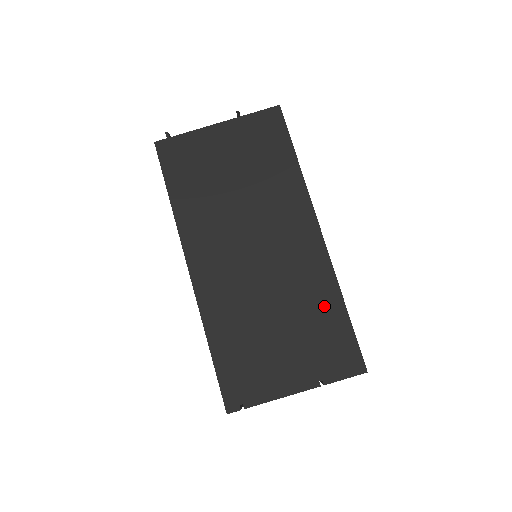
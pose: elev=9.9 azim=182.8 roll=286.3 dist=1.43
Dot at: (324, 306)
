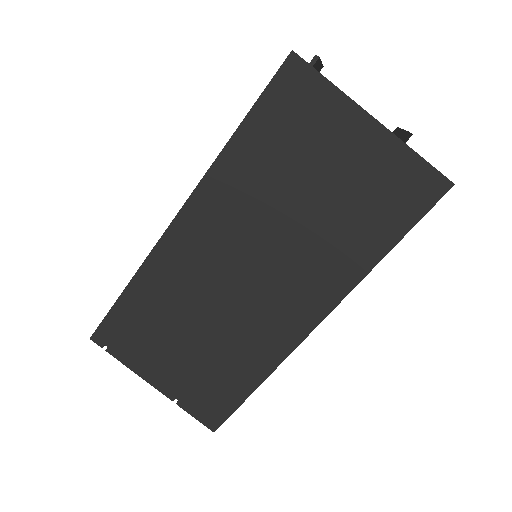
Dot at: (242, 369)
